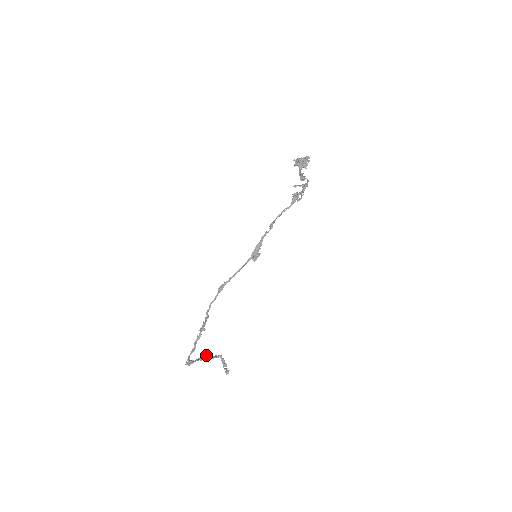
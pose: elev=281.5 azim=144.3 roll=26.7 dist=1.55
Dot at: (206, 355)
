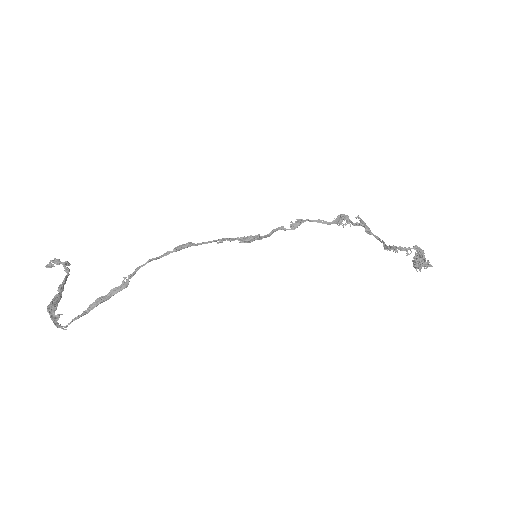
Dot at: (66, 279)
